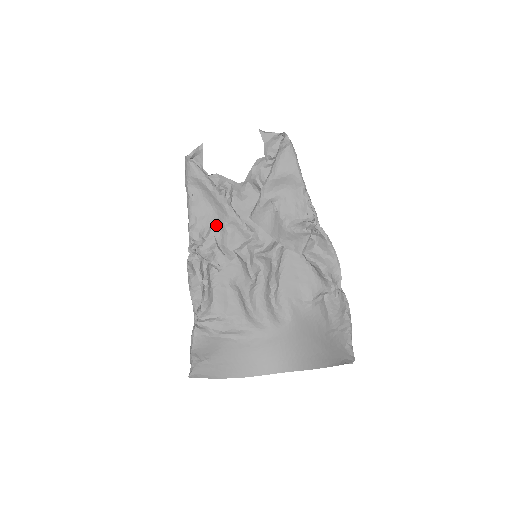
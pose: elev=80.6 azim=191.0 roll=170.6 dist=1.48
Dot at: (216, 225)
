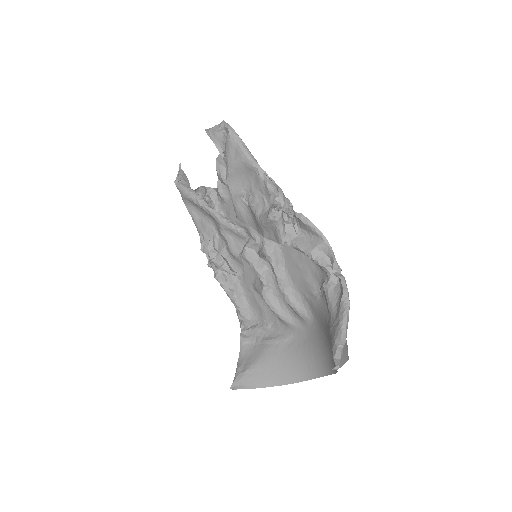
Dot at: (219, 235)
